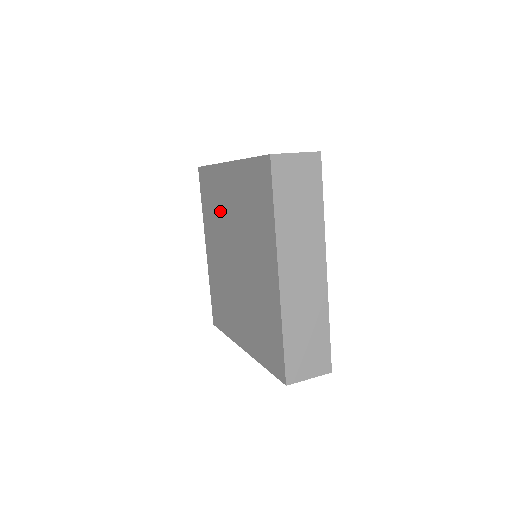
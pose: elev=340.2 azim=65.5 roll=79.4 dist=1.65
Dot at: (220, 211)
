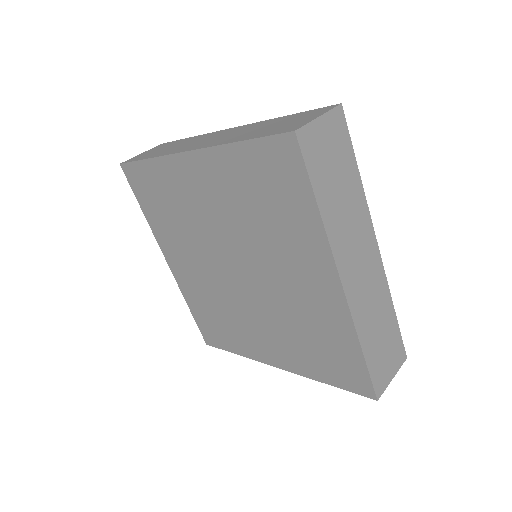
Dot at: (188, 216)
